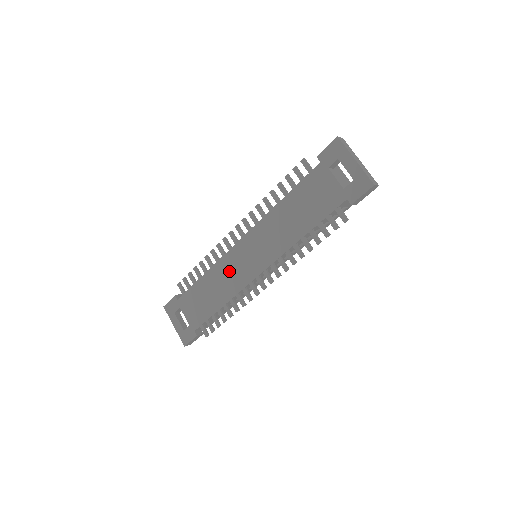
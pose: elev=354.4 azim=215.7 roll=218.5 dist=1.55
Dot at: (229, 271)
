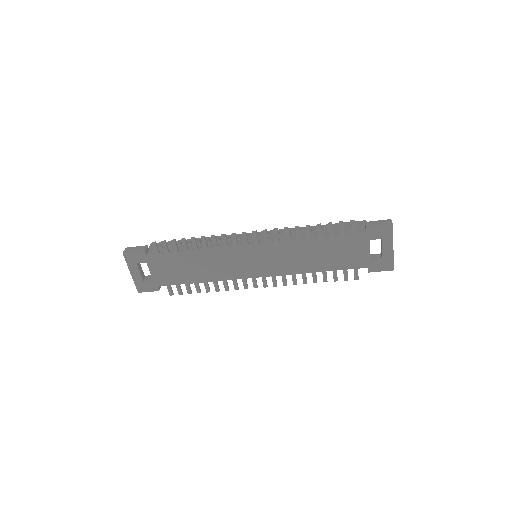
Dot at: (226, 261)
